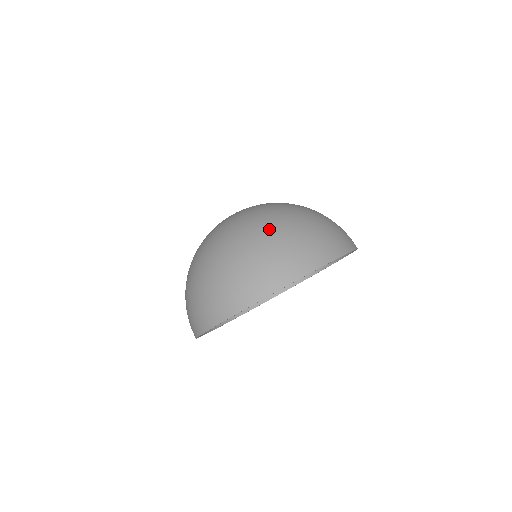
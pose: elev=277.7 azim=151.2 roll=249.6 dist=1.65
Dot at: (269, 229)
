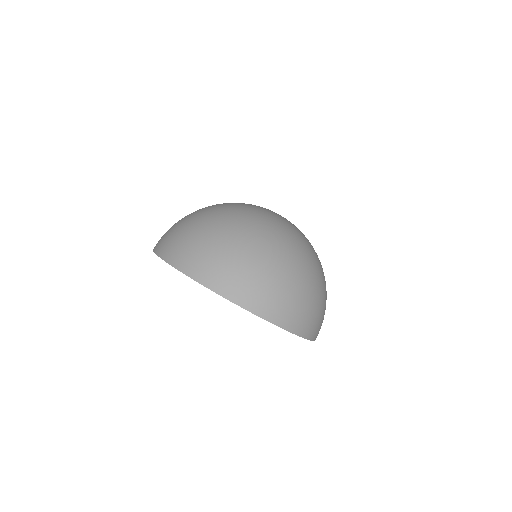
Dot at: (282, 259)
